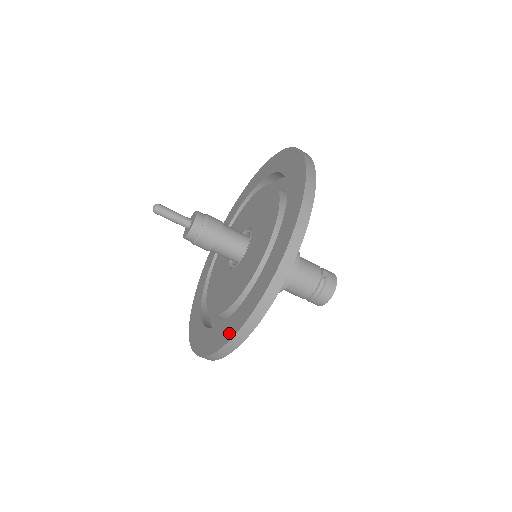
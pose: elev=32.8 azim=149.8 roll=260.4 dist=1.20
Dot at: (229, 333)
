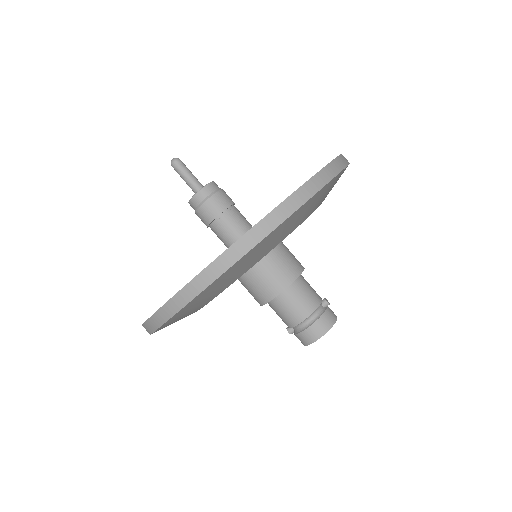
Dot at: occluded
